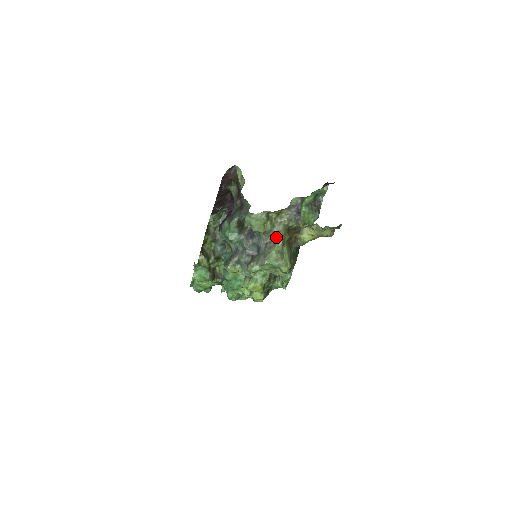
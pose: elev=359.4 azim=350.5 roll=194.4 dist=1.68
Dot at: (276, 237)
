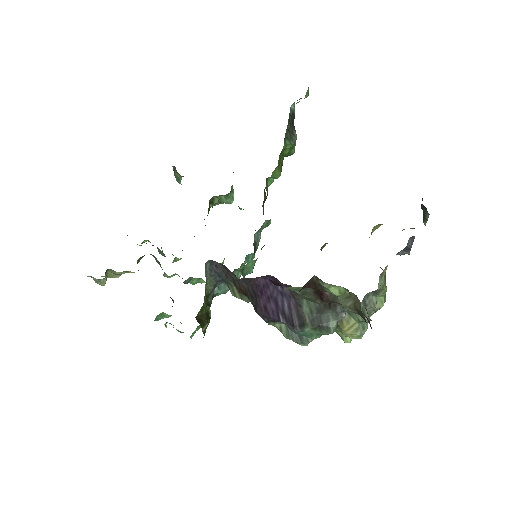
Dot at: (380, 292)
